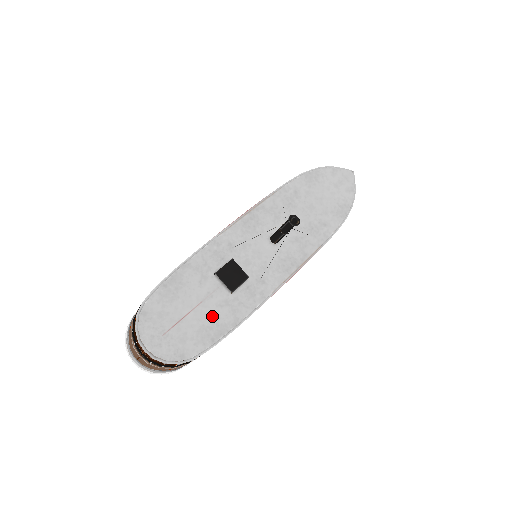
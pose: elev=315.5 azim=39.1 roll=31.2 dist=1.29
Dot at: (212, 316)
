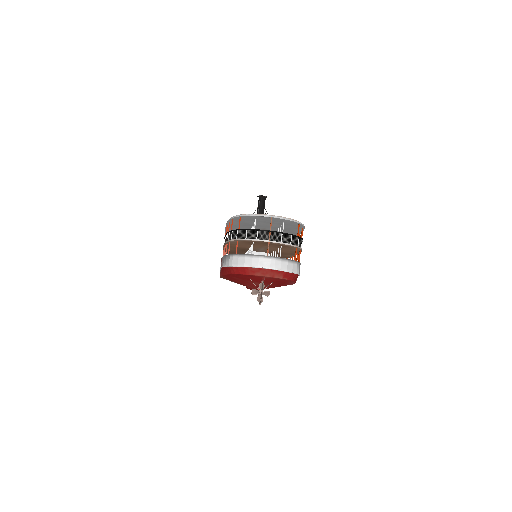
Dot at: occluded
